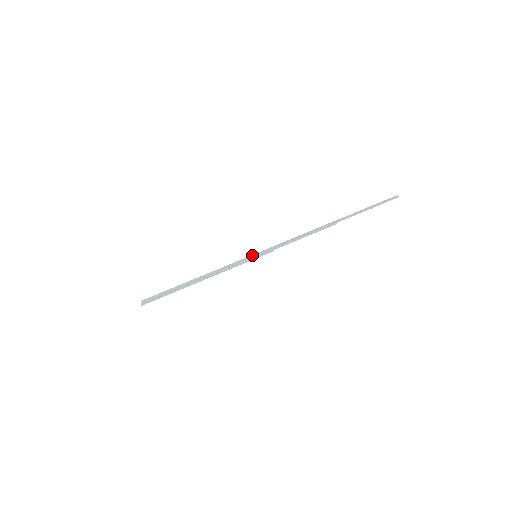
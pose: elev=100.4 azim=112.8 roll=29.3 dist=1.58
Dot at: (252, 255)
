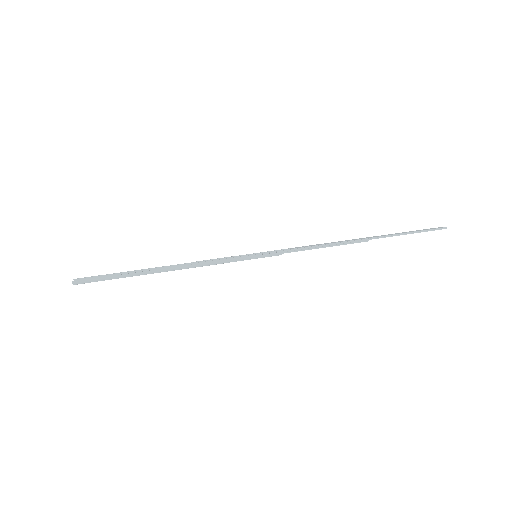
Dot at: (251, 254)
